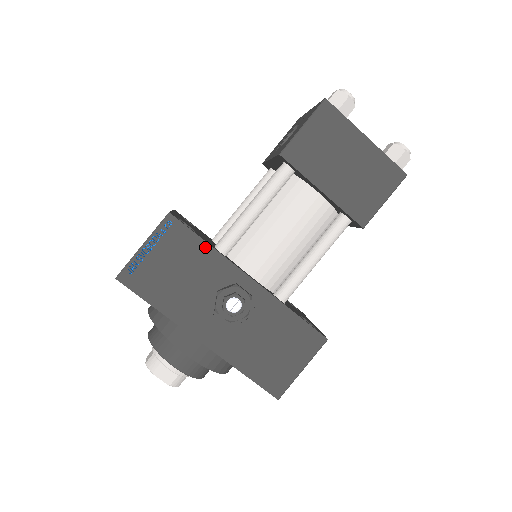
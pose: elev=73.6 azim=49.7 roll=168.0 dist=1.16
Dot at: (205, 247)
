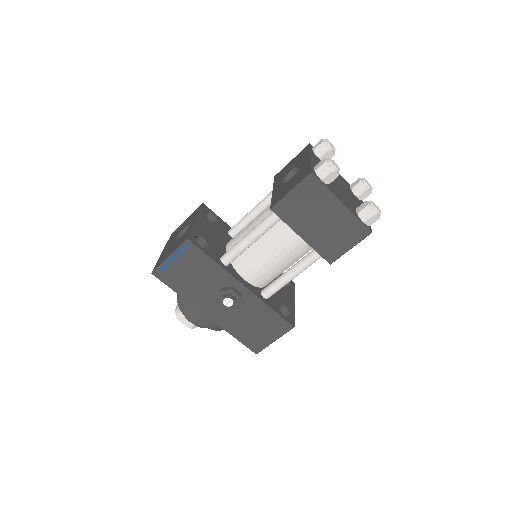
Dot at: (212, 263)
